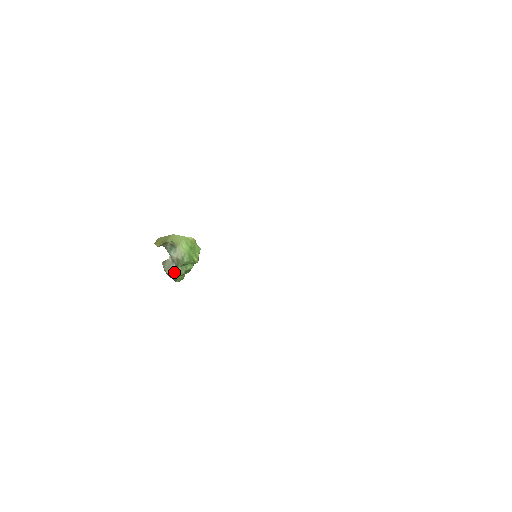
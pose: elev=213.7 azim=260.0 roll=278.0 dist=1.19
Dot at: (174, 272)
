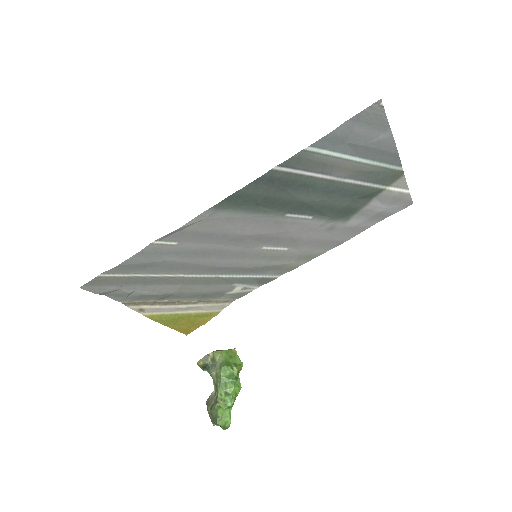
Dot at: (215, 402)
